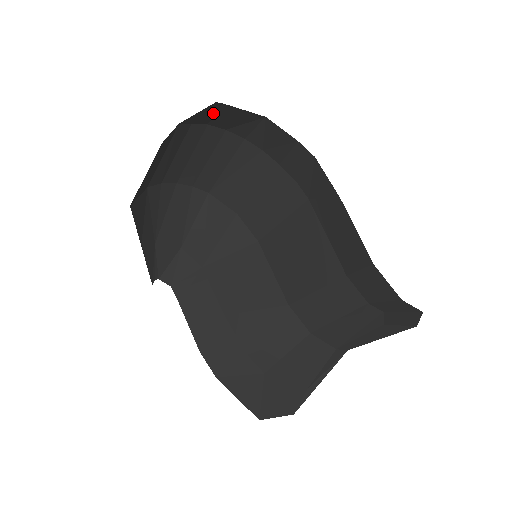
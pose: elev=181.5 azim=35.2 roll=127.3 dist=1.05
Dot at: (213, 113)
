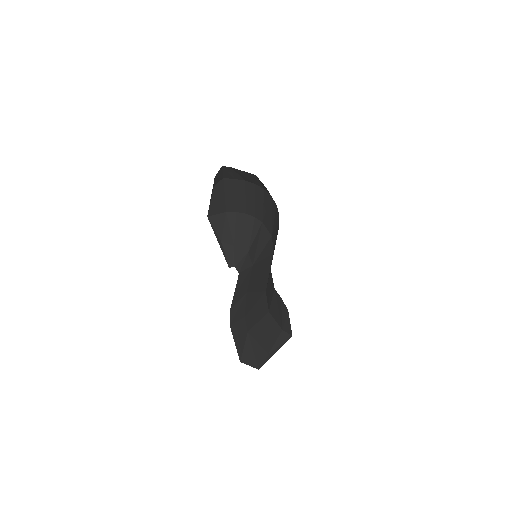
Dot at: (236, 173)
